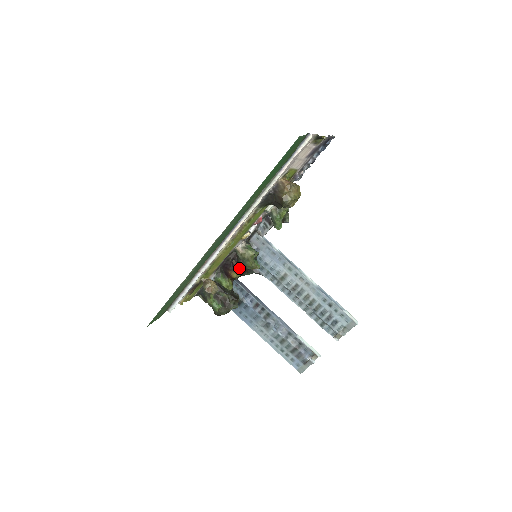
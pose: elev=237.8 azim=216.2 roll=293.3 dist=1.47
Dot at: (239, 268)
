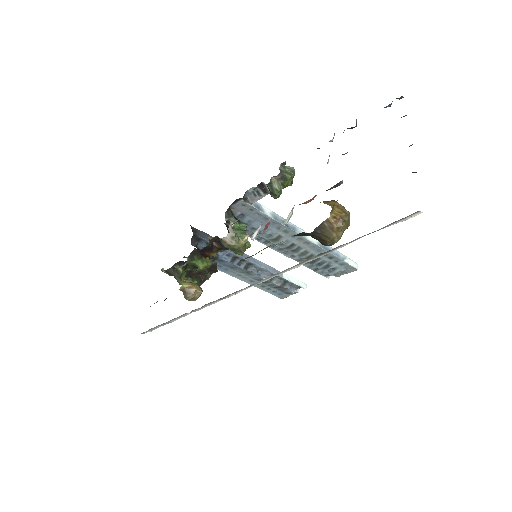
Dot at: (221, 249)
